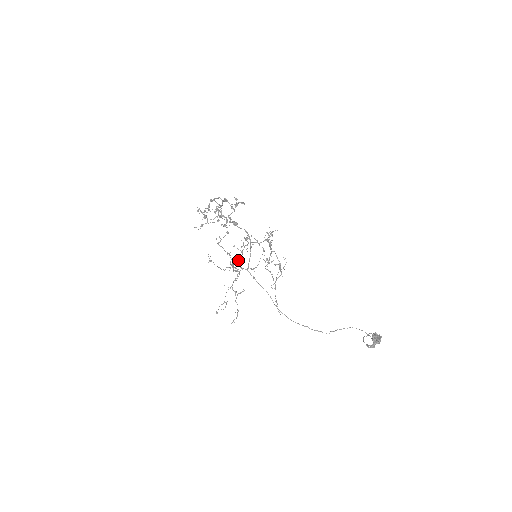
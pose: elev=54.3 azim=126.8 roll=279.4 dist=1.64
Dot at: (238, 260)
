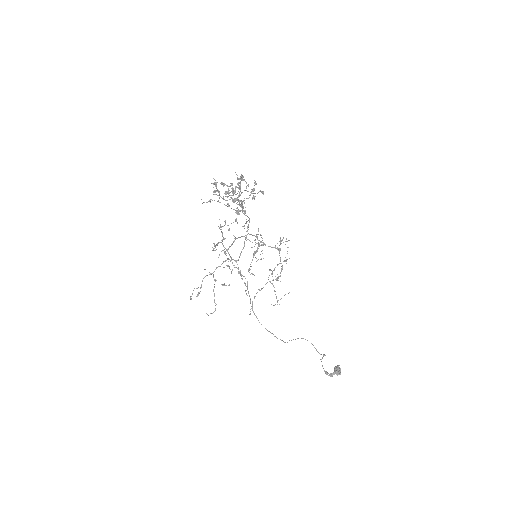
Dot at: (229, 247)
